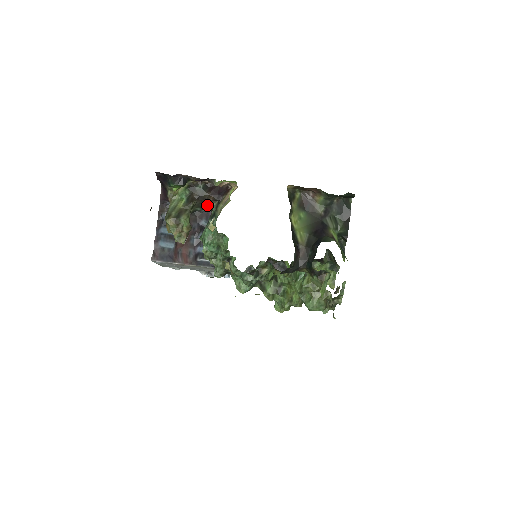
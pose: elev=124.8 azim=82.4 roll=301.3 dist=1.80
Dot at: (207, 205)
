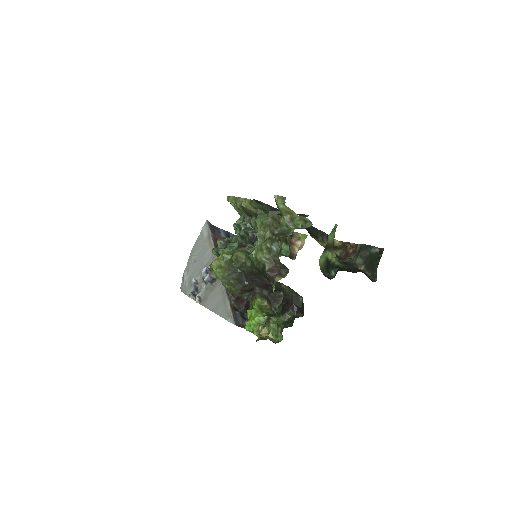
Dot at: occluded
